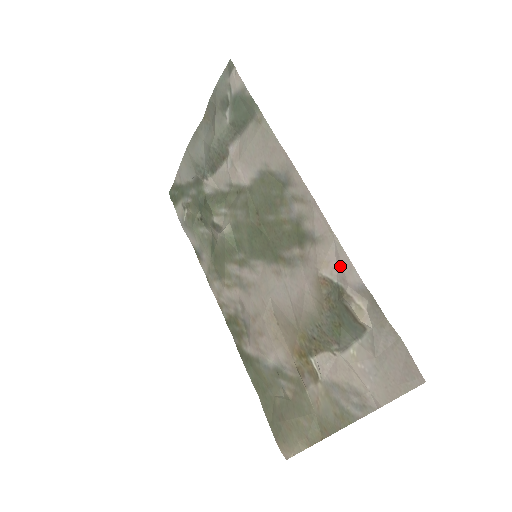
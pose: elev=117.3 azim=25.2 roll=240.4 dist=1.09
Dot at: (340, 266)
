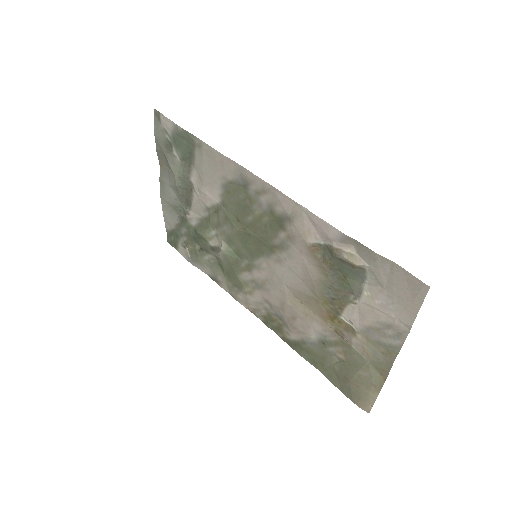
Dot at: (318, 229)
